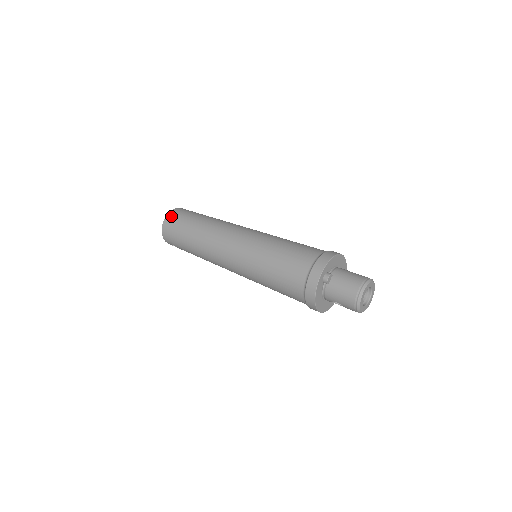
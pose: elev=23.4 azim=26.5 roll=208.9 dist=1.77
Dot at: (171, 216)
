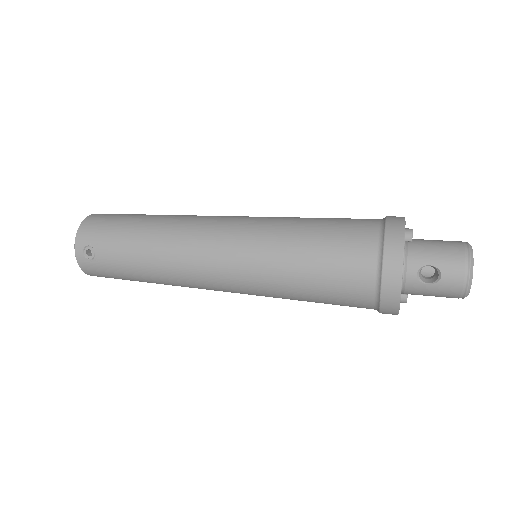
Dot at: occluded
